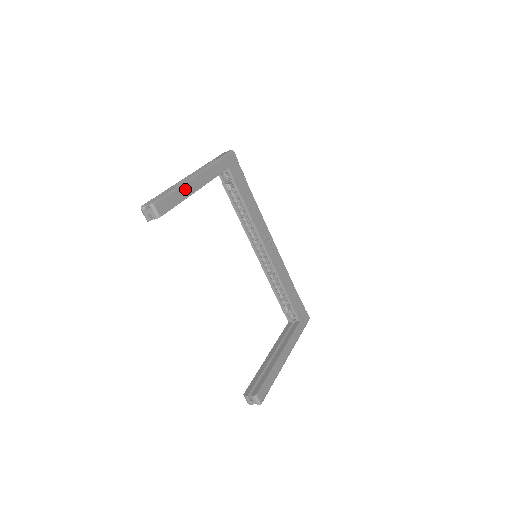
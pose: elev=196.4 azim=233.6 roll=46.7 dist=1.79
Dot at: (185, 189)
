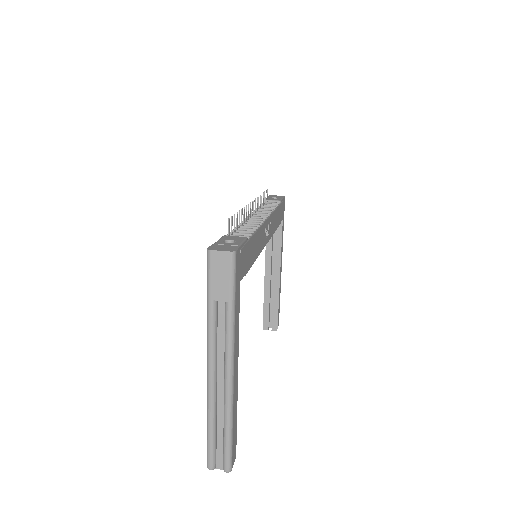
Dot at: (234, 405)
